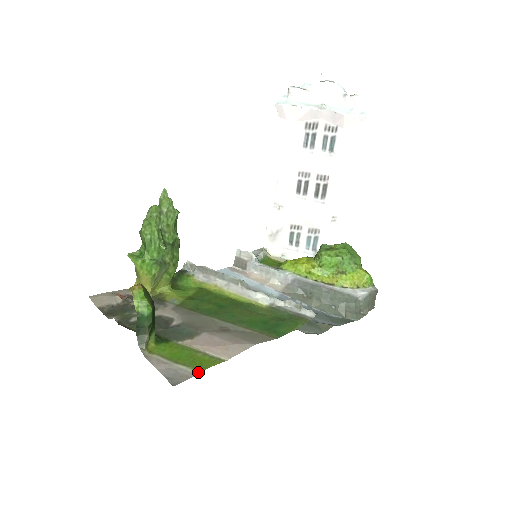
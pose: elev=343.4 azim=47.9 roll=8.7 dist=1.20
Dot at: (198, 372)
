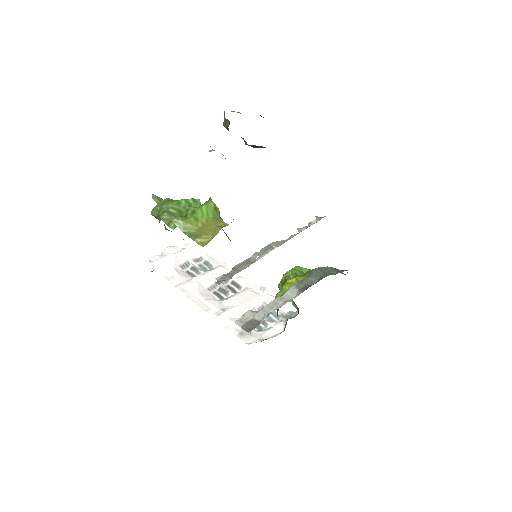
Dot at: occluded
